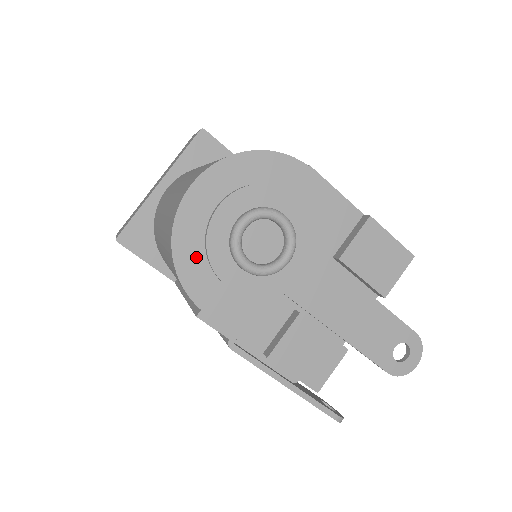
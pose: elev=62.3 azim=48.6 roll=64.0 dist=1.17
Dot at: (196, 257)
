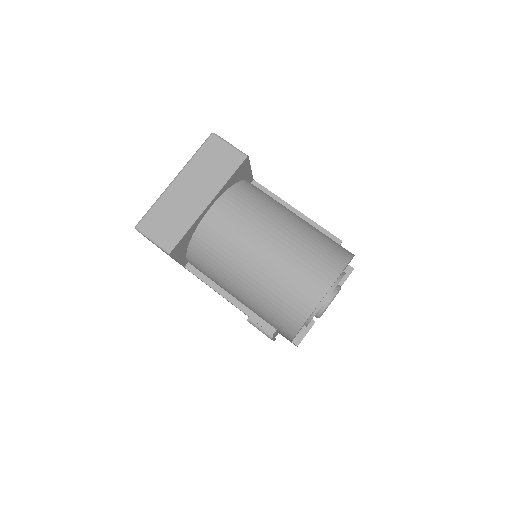
Dot at: occluded
